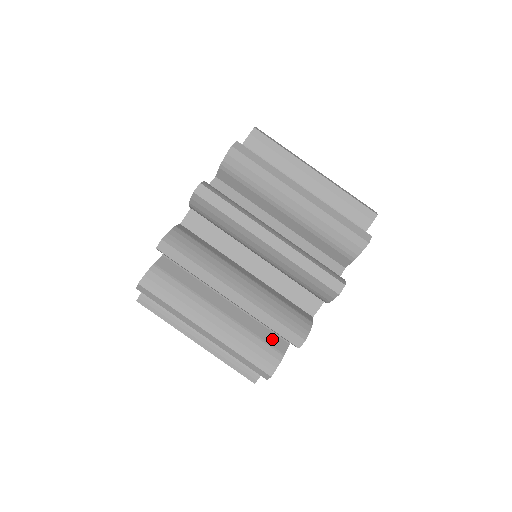
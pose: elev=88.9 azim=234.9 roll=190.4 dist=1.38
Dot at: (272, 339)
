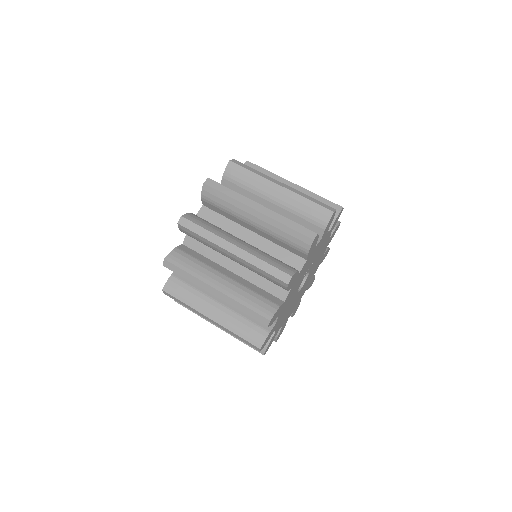
Dot at: (270, 297)
